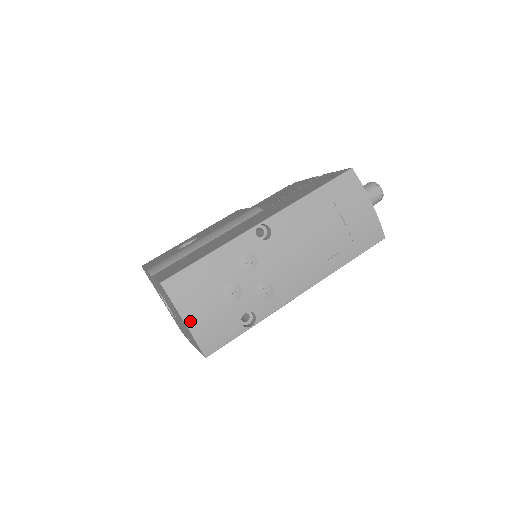
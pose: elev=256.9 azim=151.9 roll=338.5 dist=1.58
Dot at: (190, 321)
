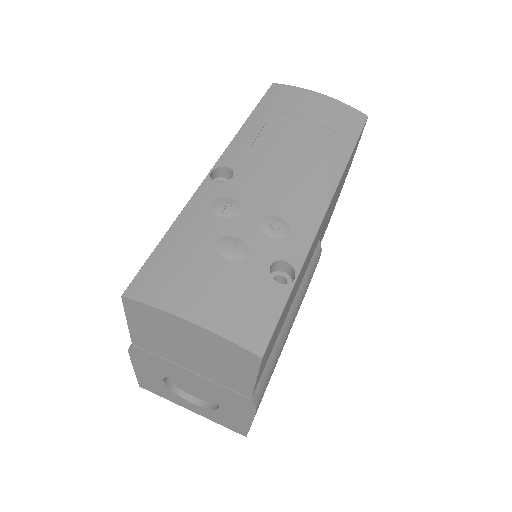
Dot at: (197, 315)
